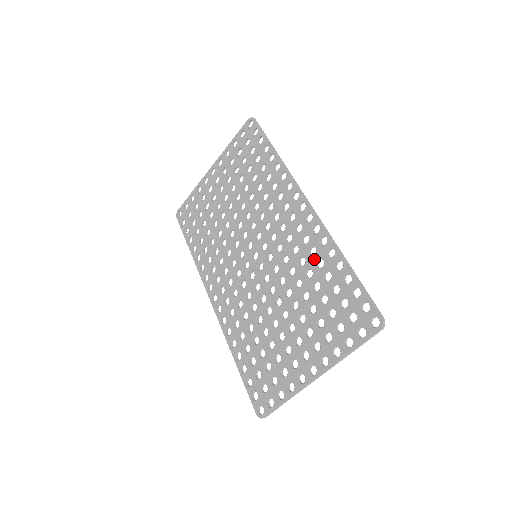
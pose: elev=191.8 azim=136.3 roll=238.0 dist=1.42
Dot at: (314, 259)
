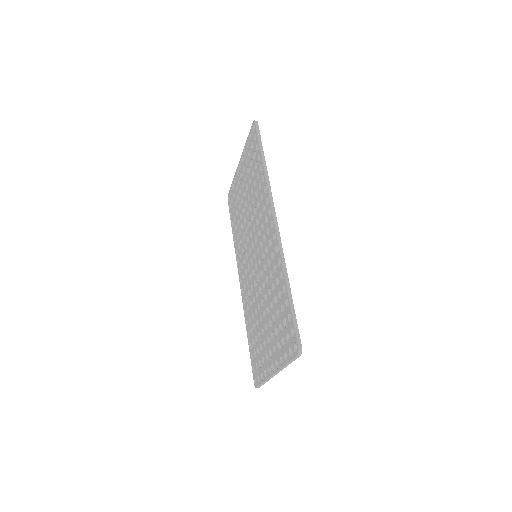
Dot at: (275, 276)
